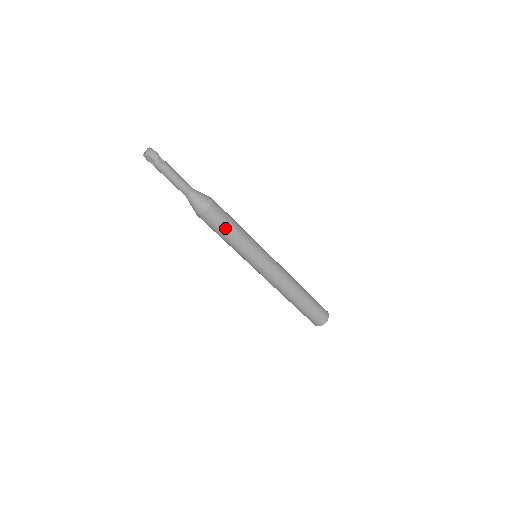
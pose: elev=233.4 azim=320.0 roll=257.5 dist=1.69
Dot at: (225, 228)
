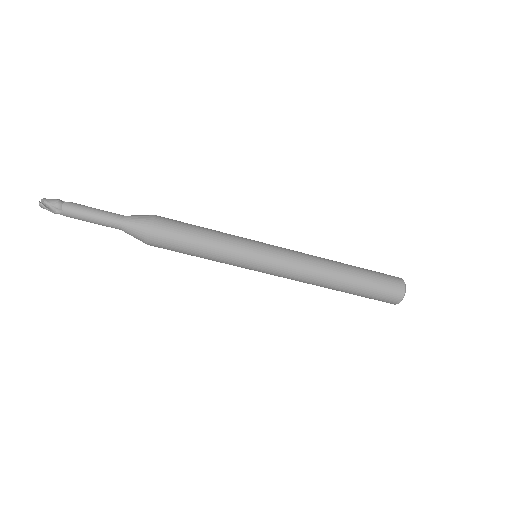
Dot at: (191, 230)
